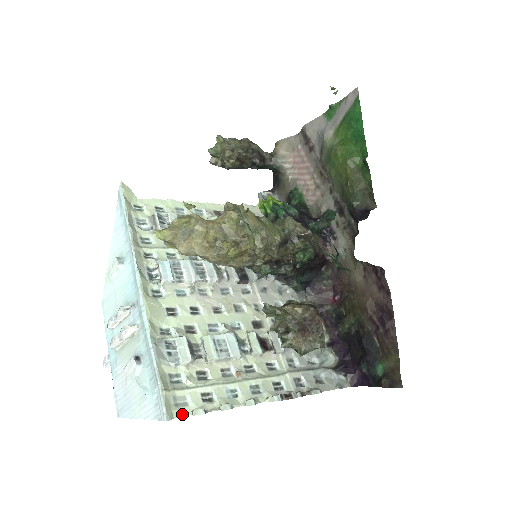
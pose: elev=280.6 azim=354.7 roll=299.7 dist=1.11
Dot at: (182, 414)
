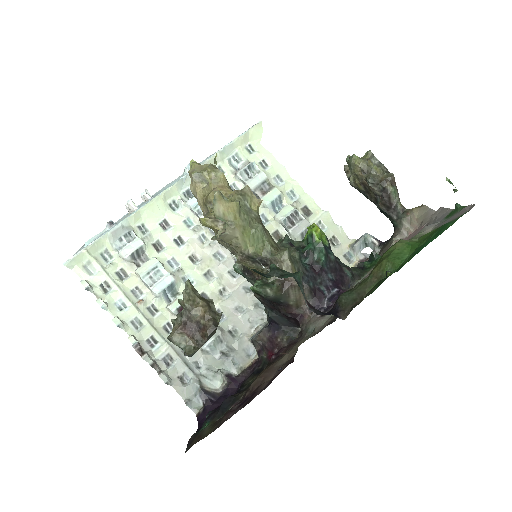
Dot at: (80, 274)
